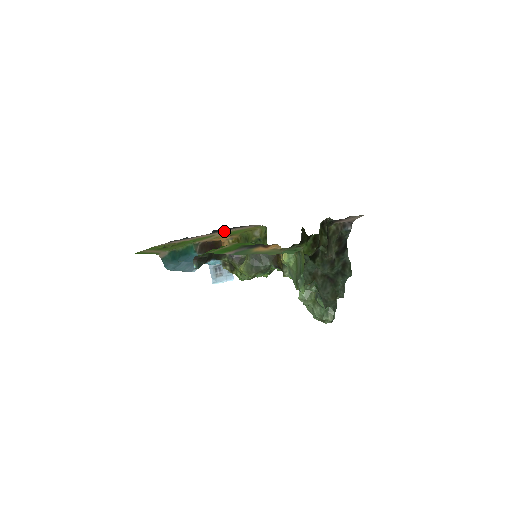
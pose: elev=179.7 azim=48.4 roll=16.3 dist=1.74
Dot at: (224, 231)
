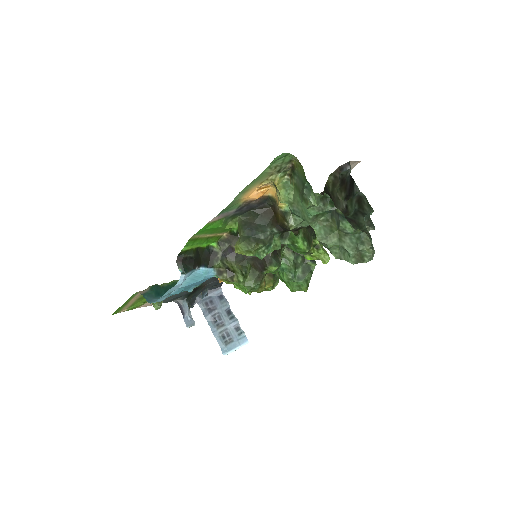
Dot at: occluded
